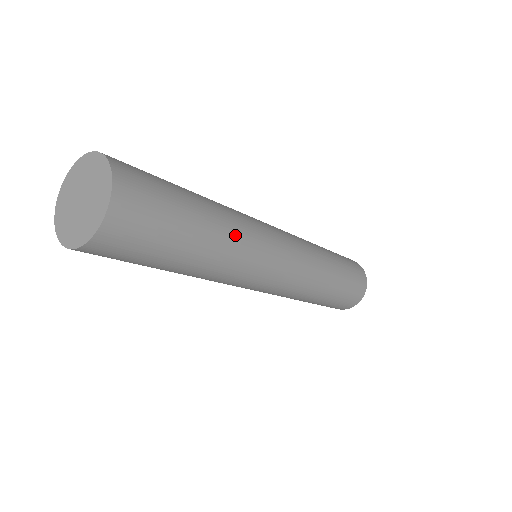
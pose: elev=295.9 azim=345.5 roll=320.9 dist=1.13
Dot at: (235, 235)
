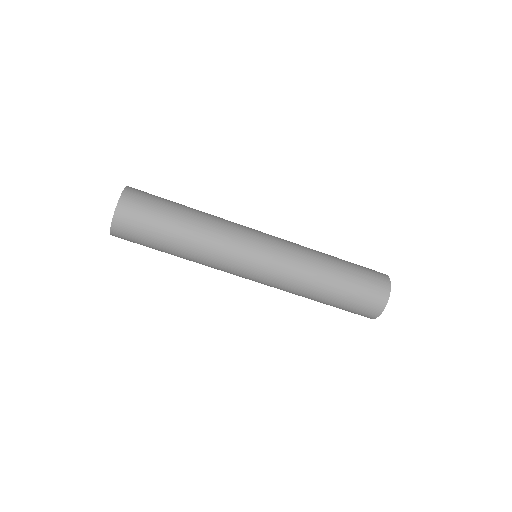
Dot at: (212, 224)
